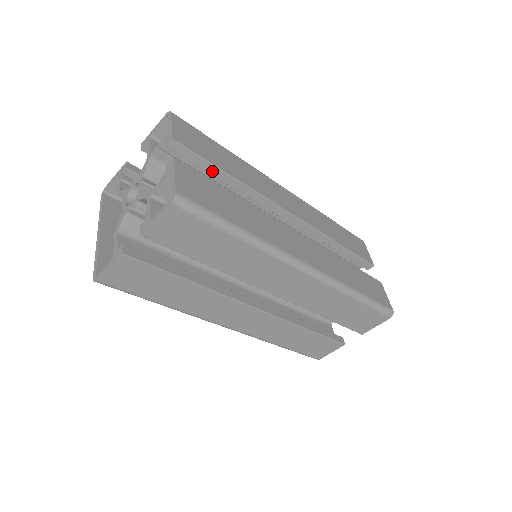
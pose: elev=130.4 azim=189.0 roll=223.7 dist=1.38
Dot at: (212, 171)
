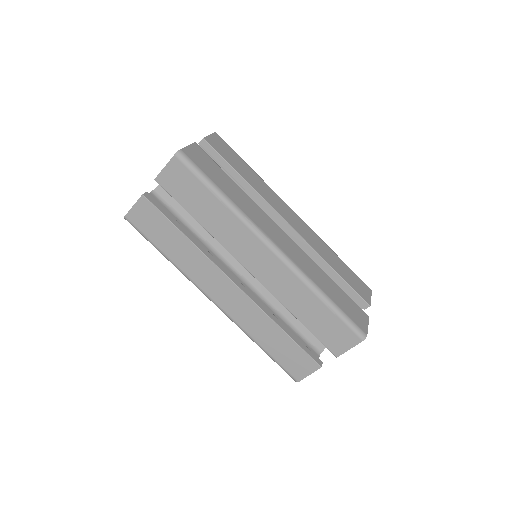
Dot at: (228, 169)
